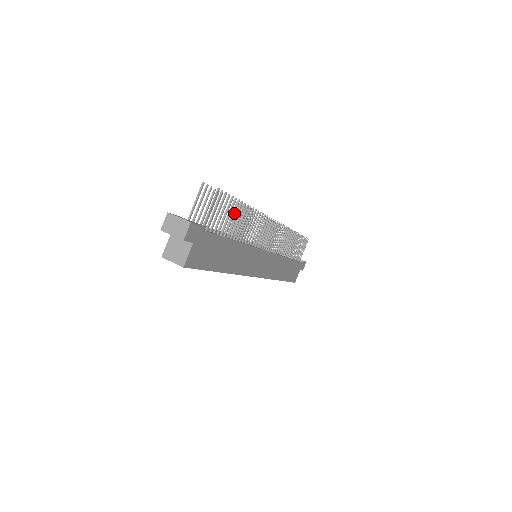
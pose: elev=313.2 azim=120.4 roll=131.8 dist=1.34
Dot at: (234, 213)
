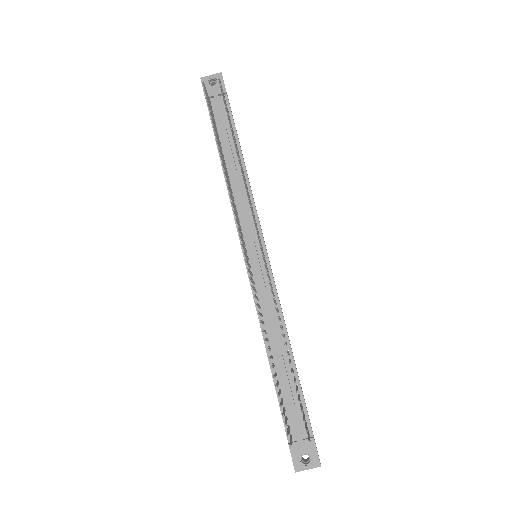
Dot at: occluded
